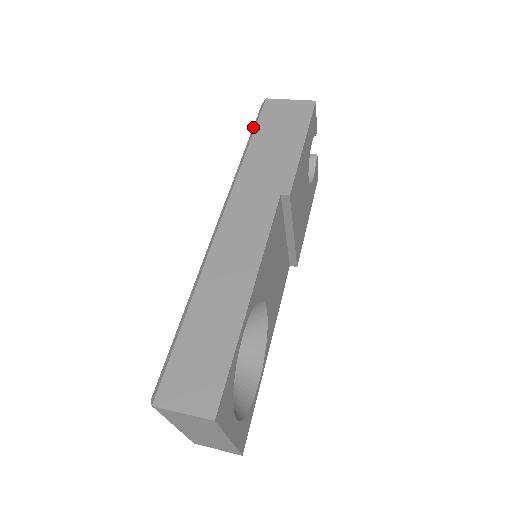
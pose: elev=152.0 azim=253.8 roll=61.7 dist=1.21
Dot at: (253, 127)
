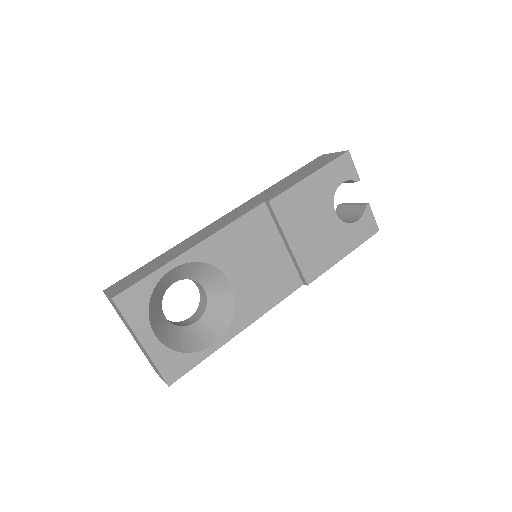
Dot at: occluded
